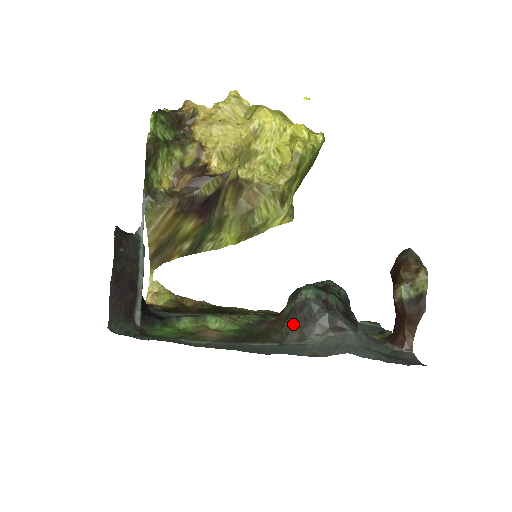
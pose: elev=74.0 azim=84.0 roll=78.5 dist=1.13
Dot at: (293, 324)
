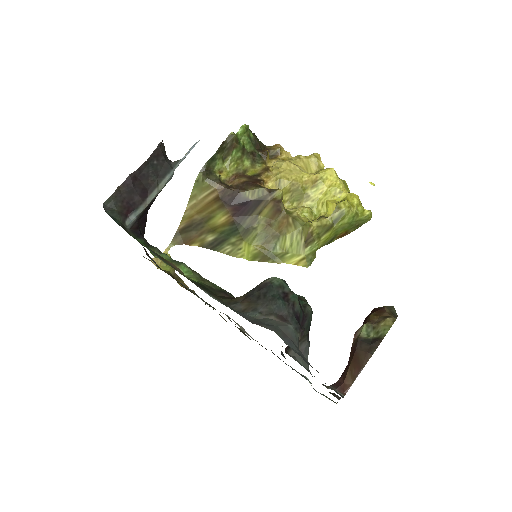
Dot at: (246, 298)
